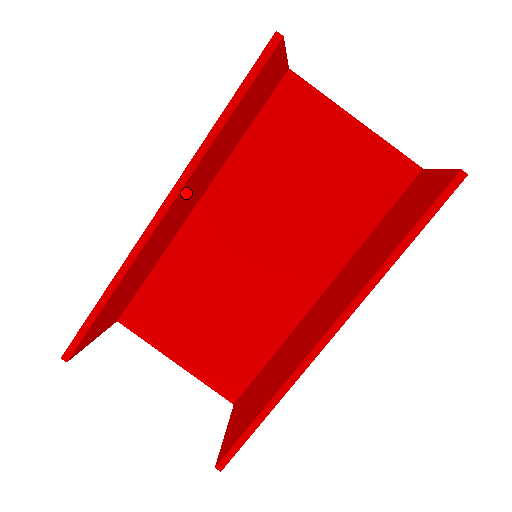
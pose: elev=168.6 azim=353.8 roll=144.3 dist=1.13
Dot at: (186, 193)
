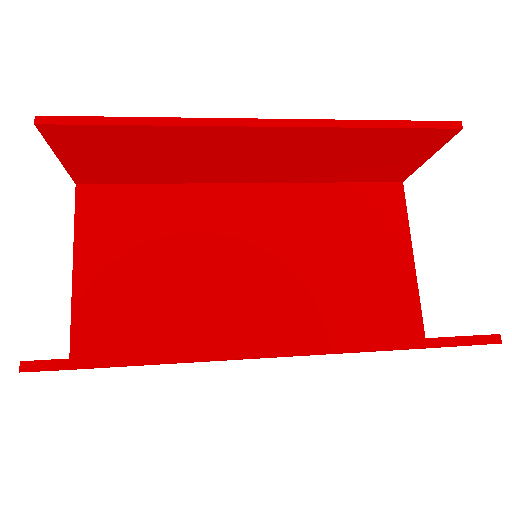
Dot at: (283, 143)
